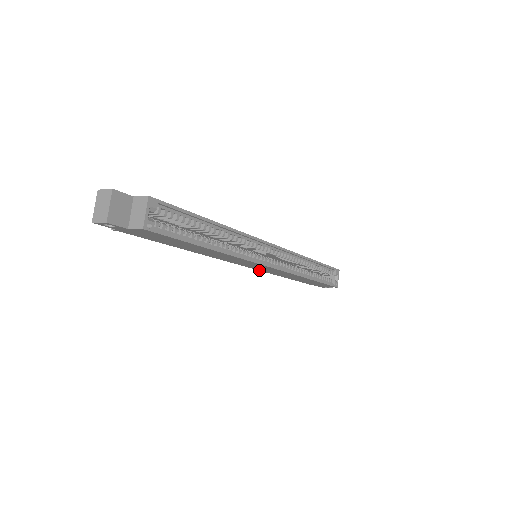
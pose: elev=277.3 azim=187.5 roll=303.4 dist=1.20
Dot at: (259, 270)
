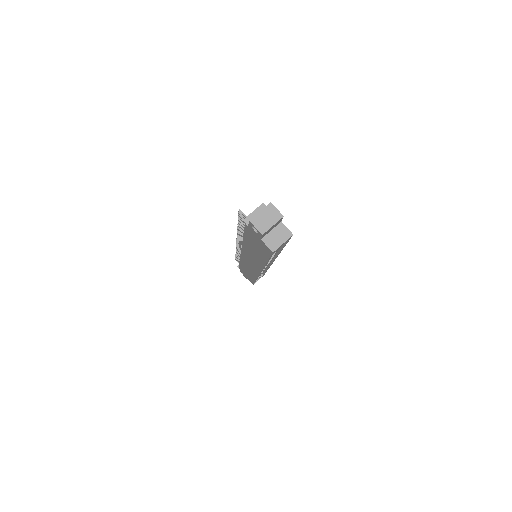
Dot at: (241, 256)
